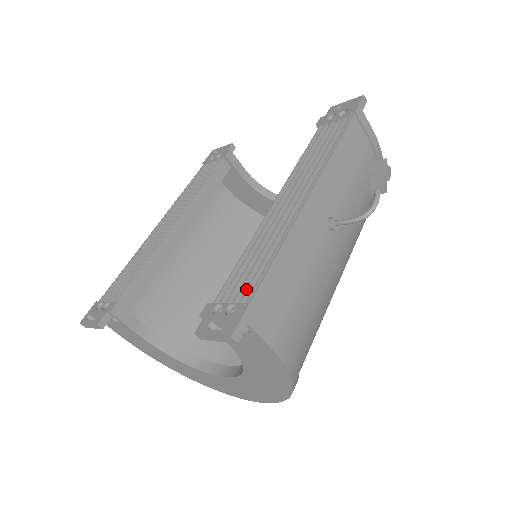
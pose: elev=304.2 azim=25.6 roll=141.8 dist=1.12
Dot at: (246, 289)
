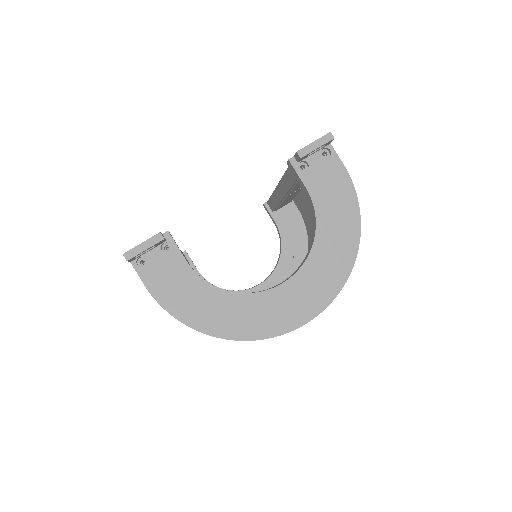
Dot at: occluded
